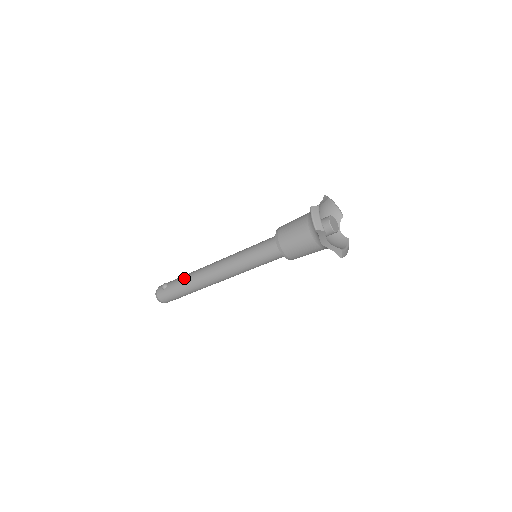
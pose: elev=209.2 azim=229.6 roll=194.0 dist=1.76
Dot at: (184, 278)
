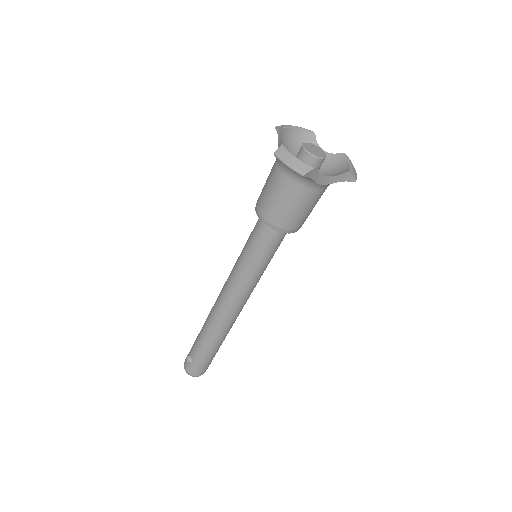
Dot at: (201, 337)
